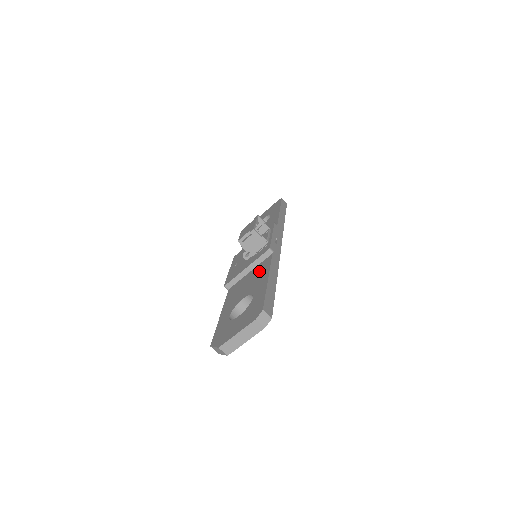
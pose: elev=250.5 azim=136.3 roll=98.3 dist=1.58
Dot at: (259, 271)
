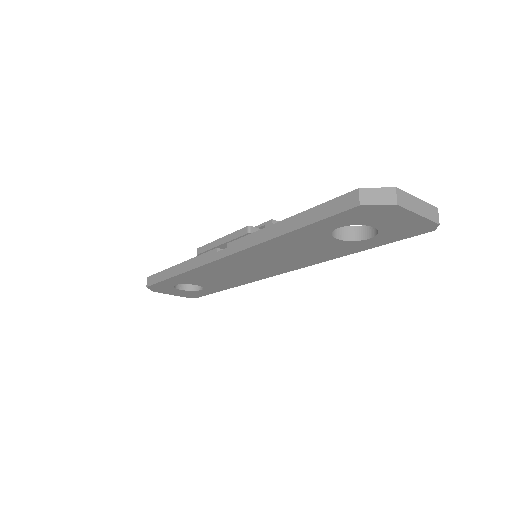
Dot at: occluded
